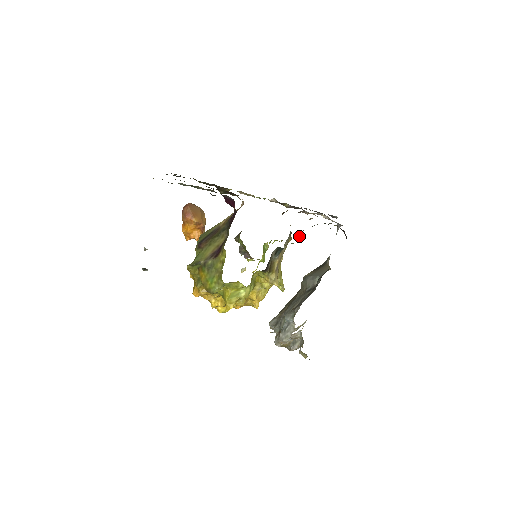
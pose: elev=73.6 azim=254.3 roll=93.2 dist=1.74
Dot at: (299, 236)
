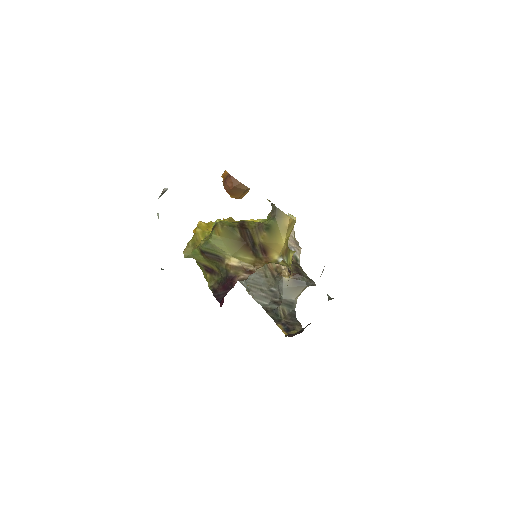
Dot at: occluded
